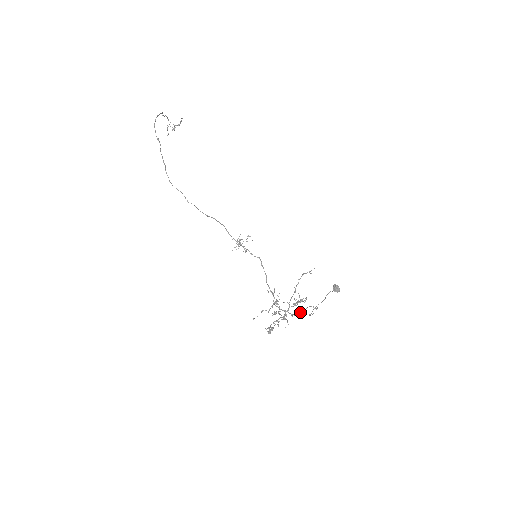
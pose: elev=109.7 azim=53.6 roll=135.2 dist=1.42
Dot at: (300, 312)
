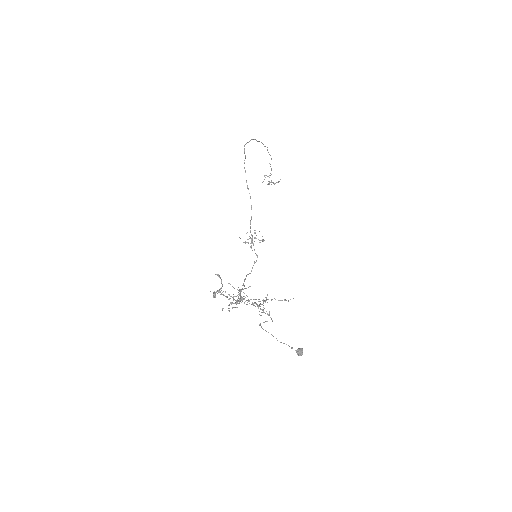
Dot at: (255, 306)
